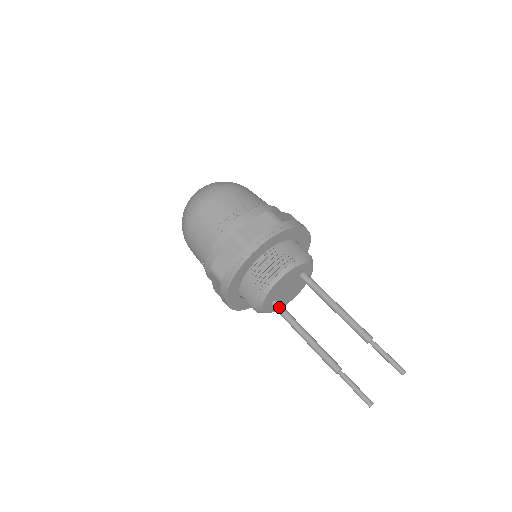
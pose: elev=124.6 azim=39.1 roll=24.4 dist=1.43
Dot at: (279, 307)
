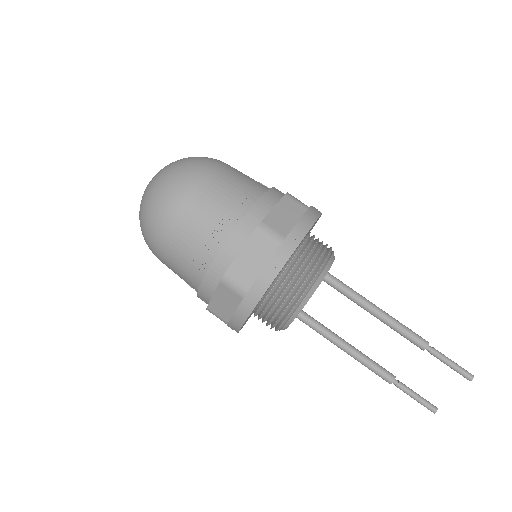
Dot at: (304, 319)
